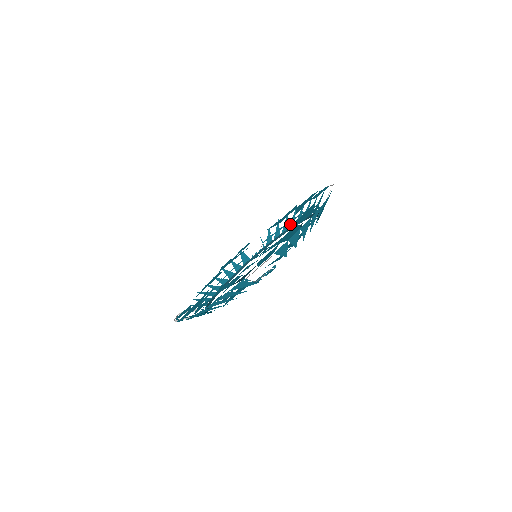
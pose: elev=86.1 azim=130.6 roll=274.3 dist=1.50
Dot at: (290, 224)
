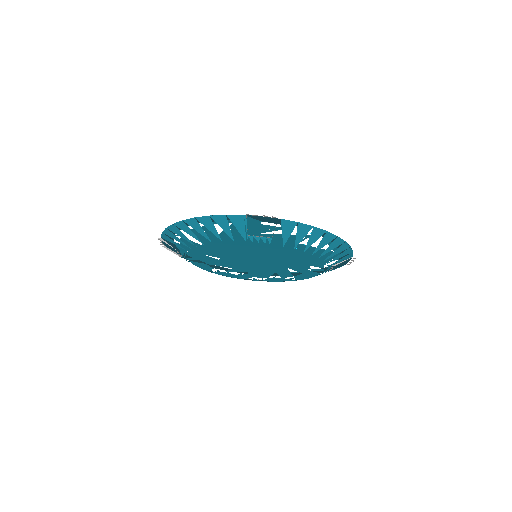
Dot at: (295, 279)
